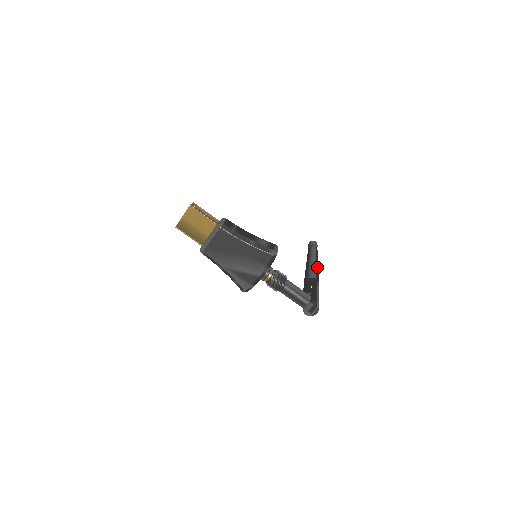
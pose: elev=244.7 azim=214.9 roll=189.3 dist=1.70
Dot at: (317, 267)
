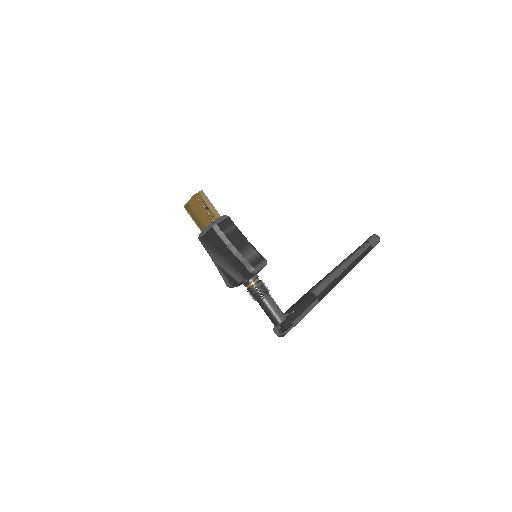
Dot at: (339, 278)
